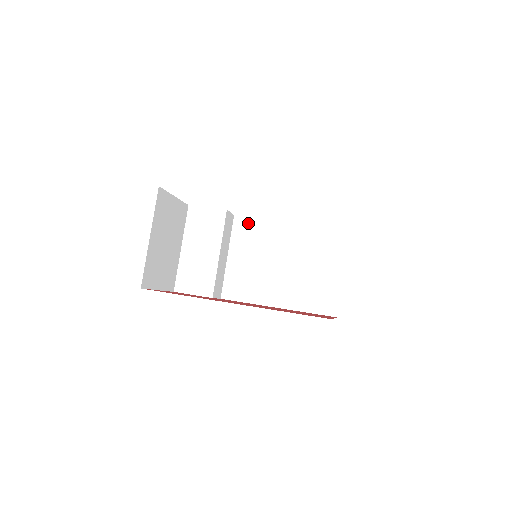
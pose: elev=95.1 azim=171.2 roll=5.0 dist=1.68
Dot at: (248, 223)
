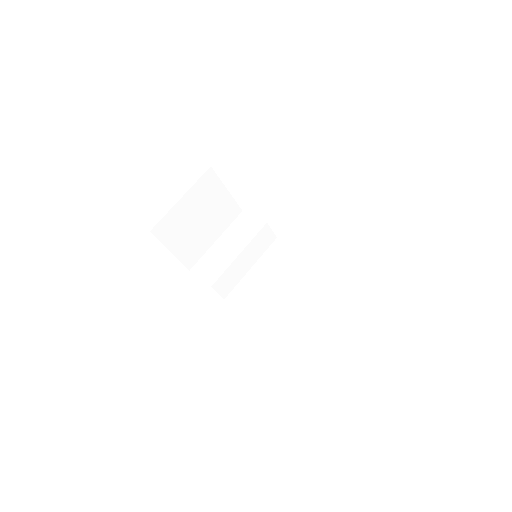
Dot at: (283, 247)
